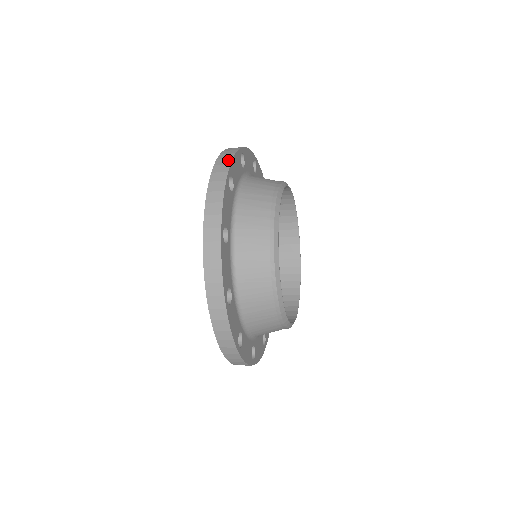
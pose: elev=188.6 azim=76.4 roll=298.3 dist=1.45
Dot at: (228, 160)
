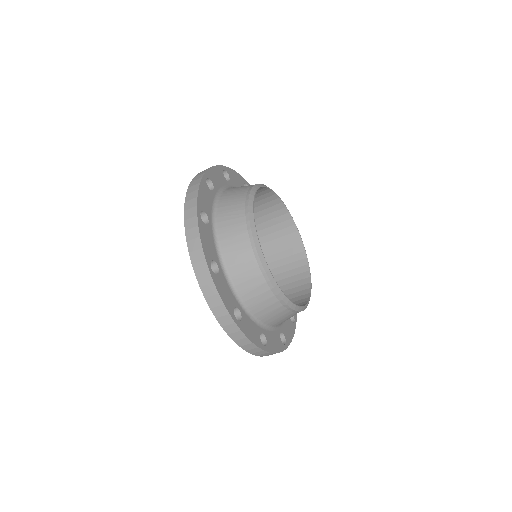
Dot at: occluded
